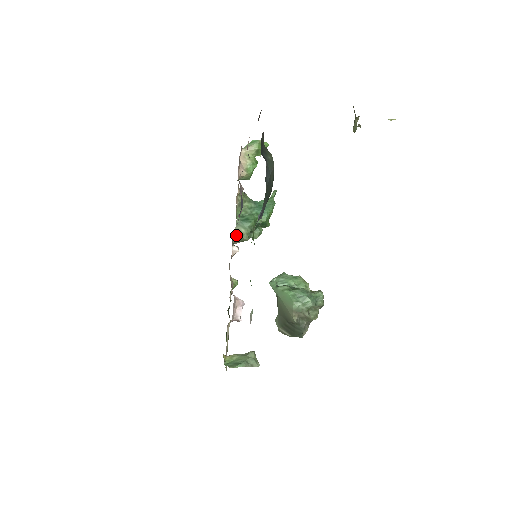
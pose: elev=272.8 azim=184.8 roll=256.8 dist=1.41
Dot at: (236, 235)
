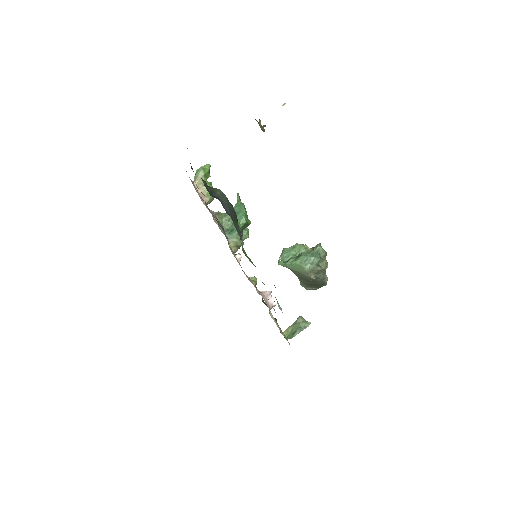
Dot at: (232, 247)
